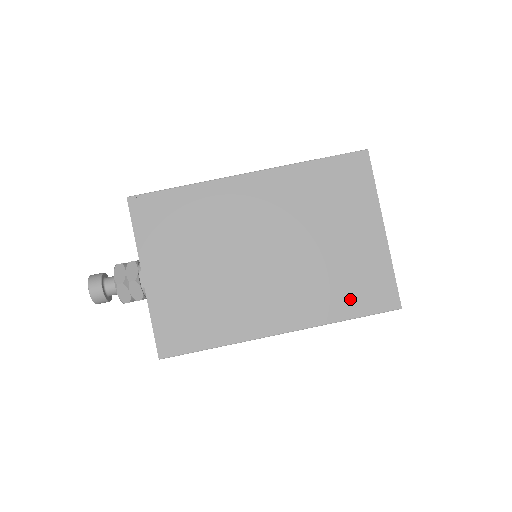
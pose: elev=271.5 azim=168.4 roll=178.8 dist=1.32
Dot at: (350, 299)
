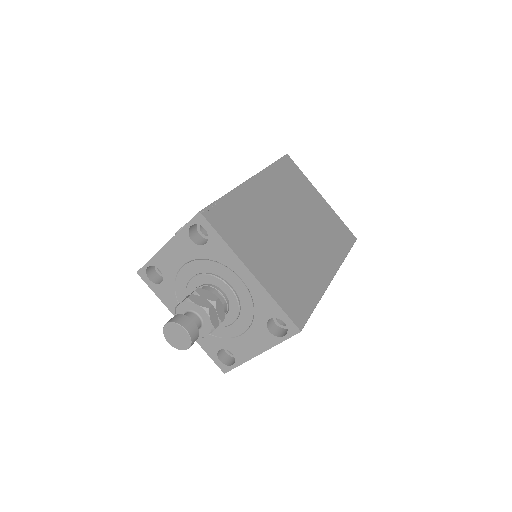
Dot at: (340, 242)
